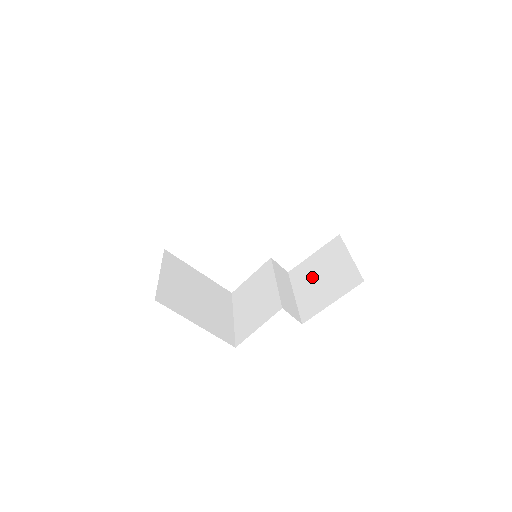
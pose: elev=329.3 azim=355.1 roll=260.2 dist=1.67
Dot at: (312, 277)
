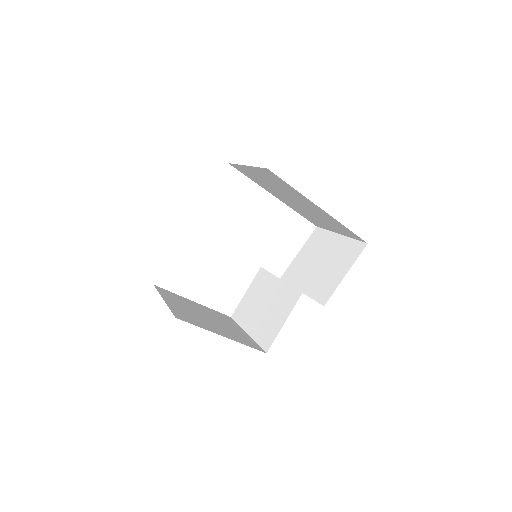
Dot at: (310, 268)
